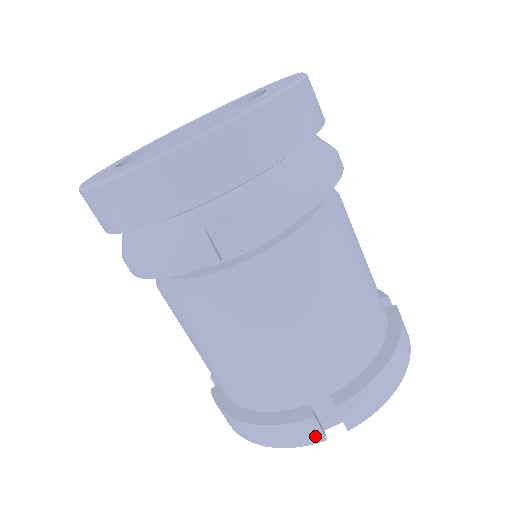
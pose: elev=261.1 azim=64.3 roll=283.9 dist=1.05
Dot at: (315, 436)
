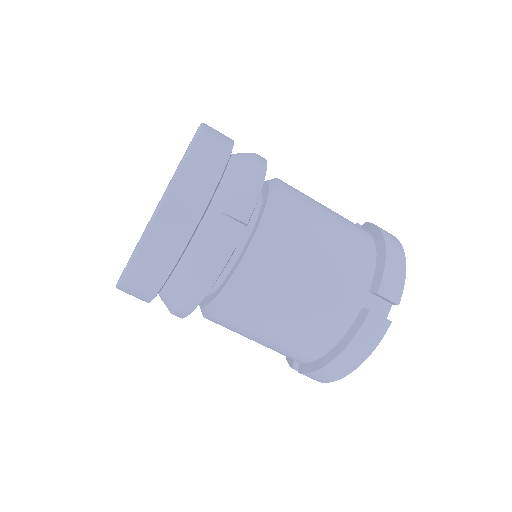
Dot at: (382, 325)
